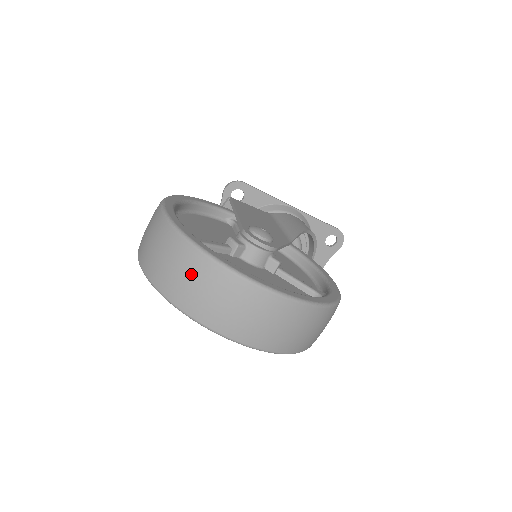
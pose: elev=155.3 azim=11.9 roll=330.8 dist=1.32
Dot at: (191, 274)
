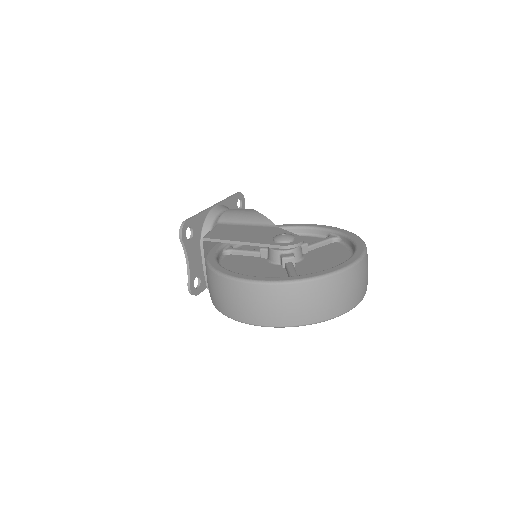
Dot at: (330, 294)
